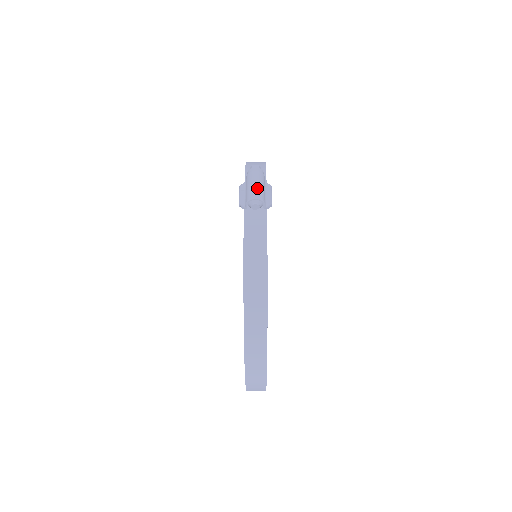
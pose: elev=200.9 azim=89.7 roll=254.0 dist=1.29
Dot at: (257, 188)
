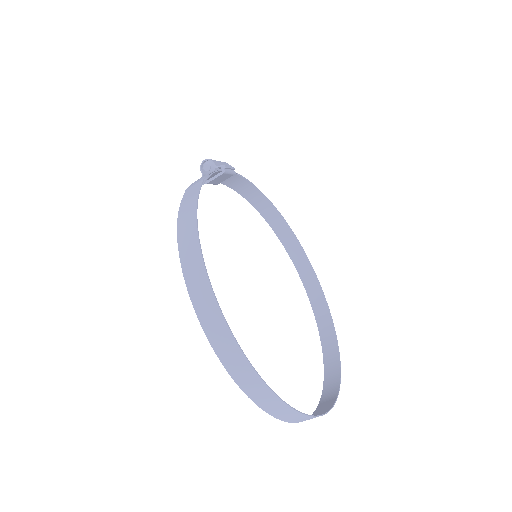
Dot at: occluded
